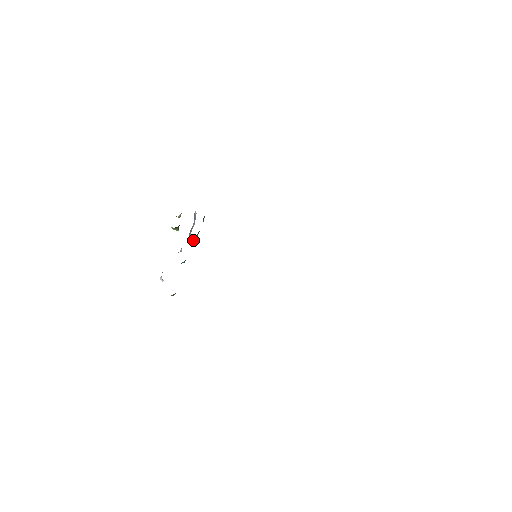
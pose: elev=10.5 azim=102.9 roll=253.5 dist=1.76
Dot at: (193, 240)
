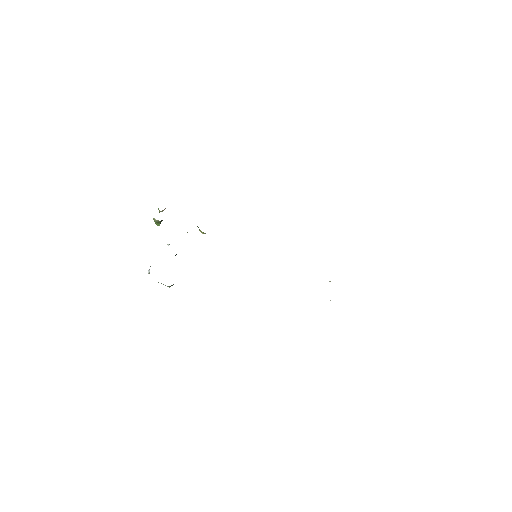
Dot at: occluded
